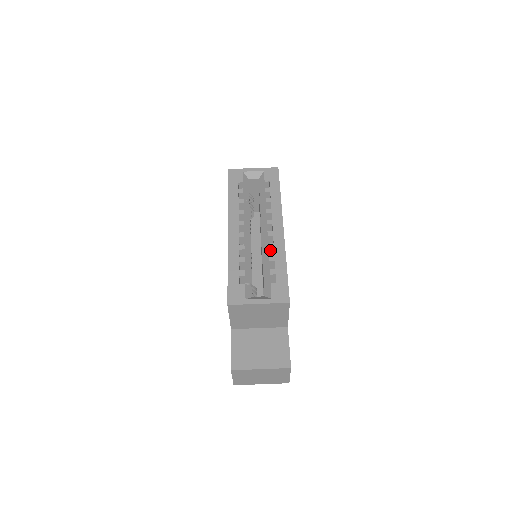
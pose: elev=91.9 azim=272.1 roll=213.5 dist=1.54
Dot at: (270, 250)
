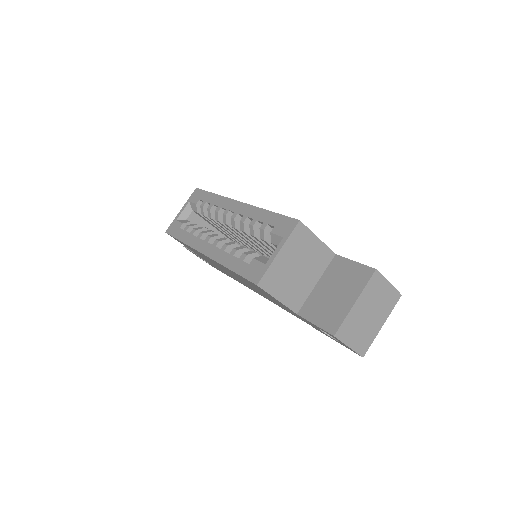
Dot at: (247, 223)
